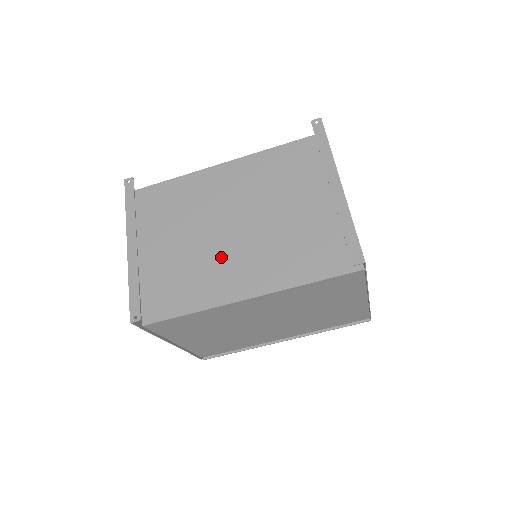
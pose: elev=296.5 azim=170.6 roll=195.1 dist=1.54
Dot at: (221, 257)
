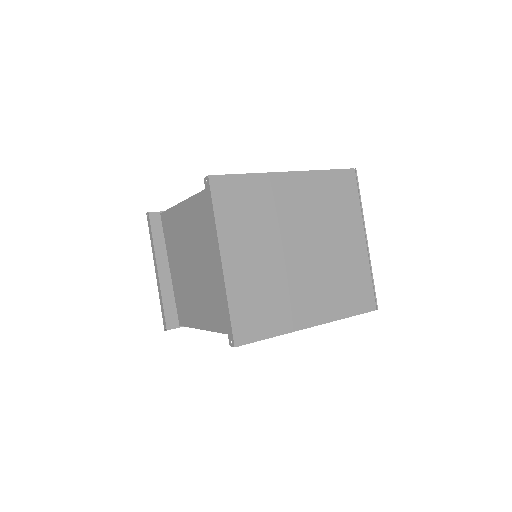
Dot at: (196, 290)
